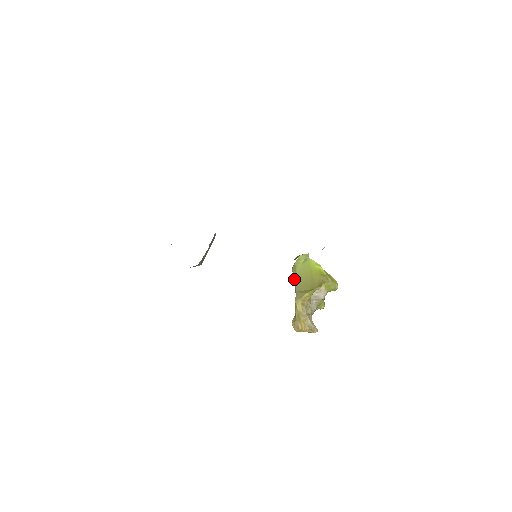
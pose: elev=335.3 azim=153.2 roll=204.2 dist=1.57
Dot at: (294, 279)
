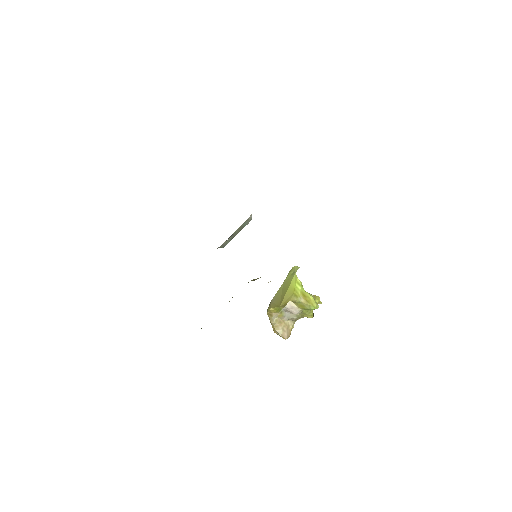
Dot at: (281, 286)
